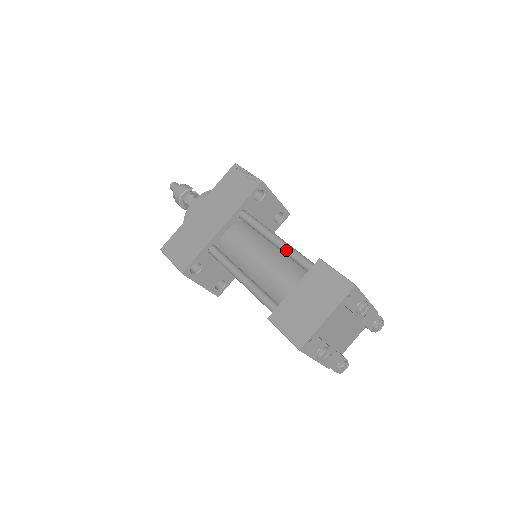
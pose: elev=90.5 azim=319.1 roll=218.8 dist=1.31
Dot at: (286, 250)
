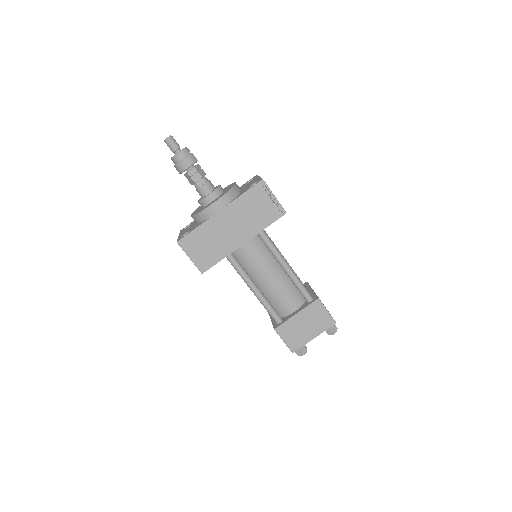
Dot at: (294, 280)
